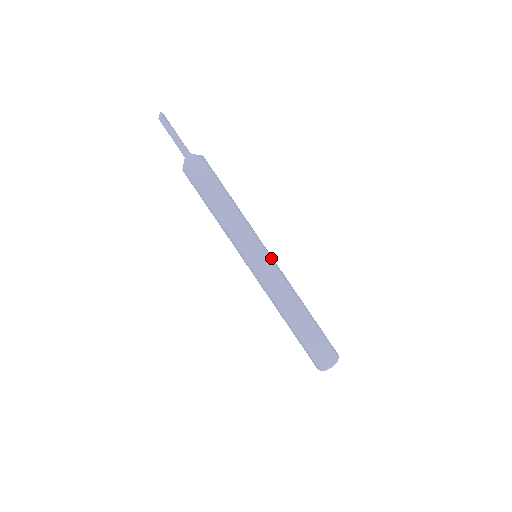
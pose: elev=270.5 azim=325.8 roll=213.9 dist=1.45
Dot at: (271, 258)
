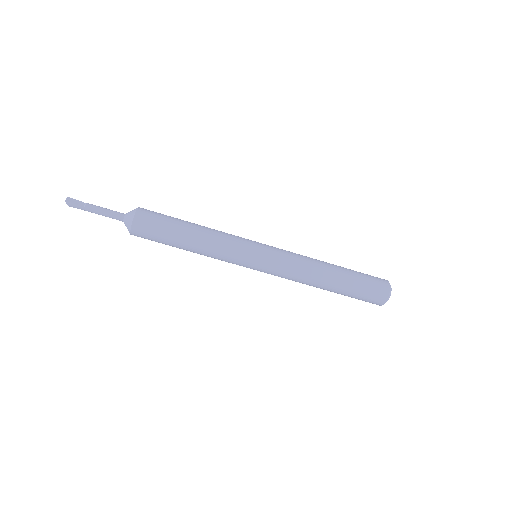
Dot at: (270, 253)
